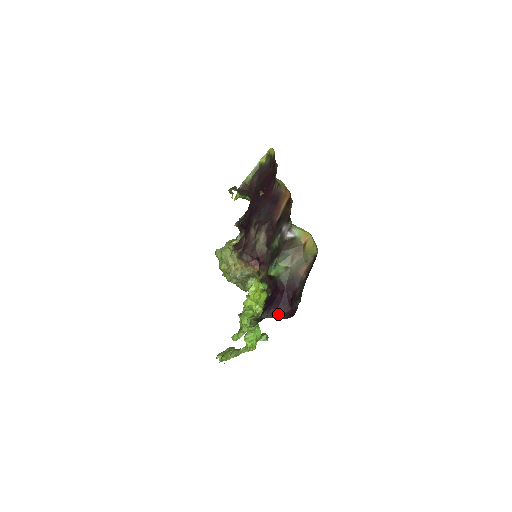
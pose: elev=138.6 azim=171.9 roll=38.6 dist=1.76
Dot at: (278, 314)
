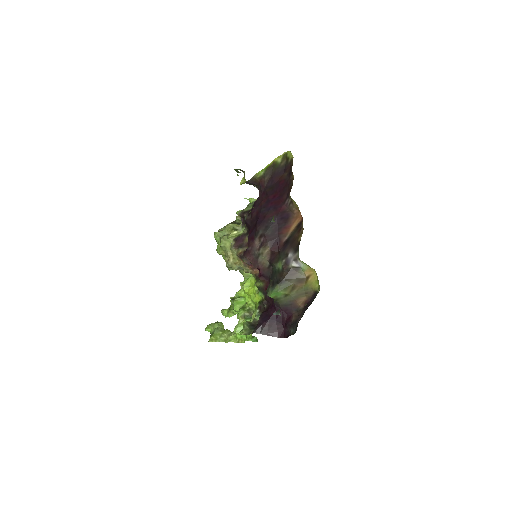
Dot at: (271, 332)
